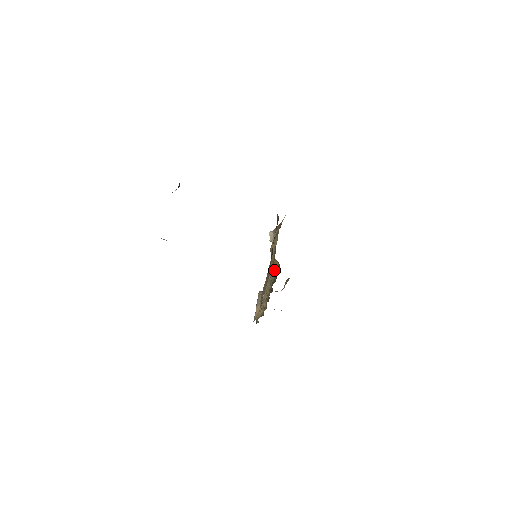
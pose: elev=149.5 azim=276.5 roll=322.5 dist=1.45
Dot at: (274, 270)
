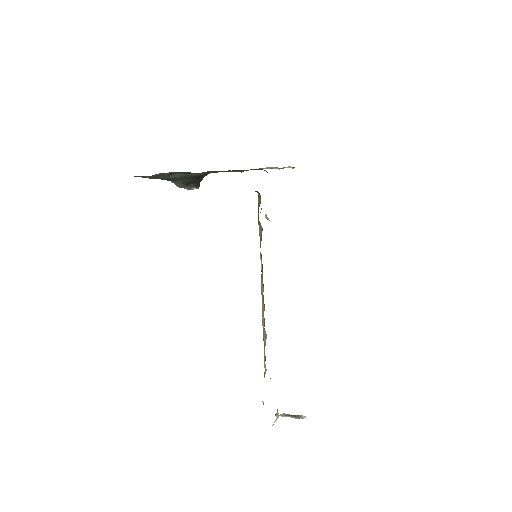
Dot at: (258, 215)
